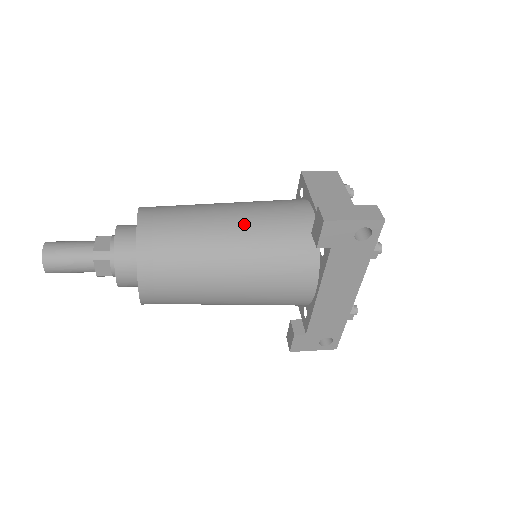
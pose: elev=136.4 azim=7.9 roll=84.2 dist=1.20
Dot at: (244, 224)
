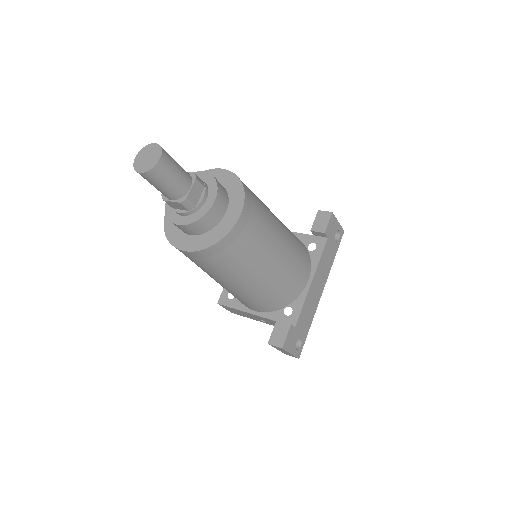
Dot at: occluded
